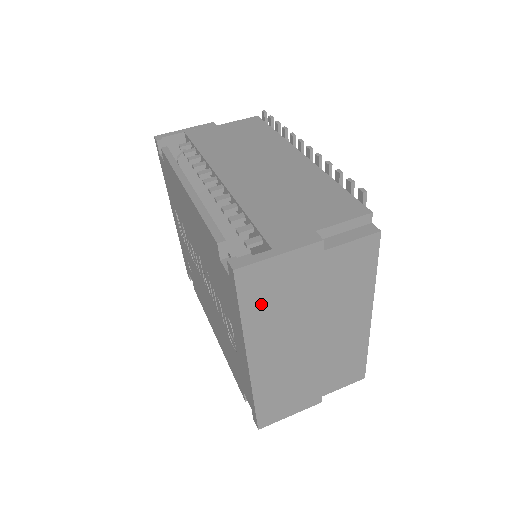
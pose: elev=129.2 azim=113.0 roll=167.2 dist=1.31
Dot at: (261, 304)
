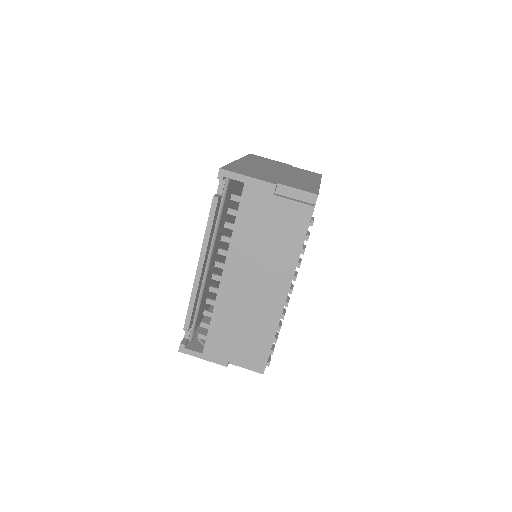
Dot at: occluded
